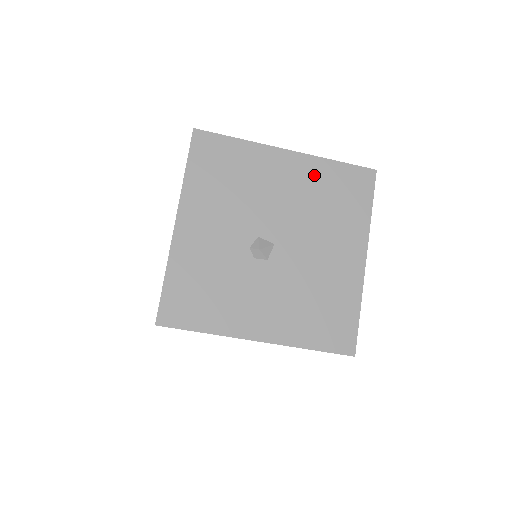
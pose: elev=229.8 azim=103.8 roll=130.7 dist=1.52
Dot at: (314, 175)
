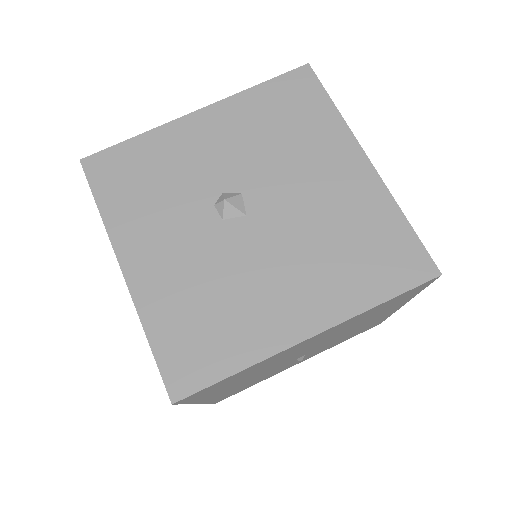
Dot at: (365, 205)
